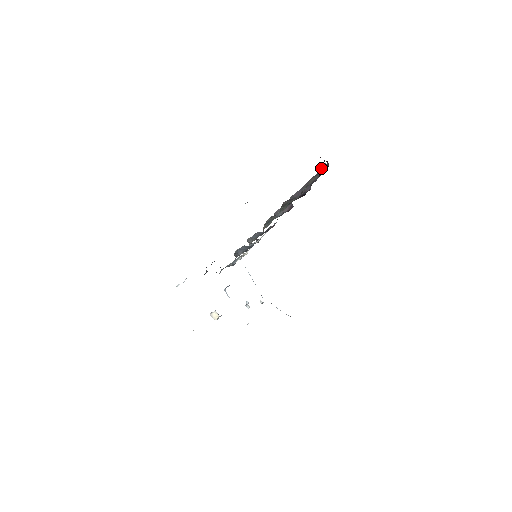
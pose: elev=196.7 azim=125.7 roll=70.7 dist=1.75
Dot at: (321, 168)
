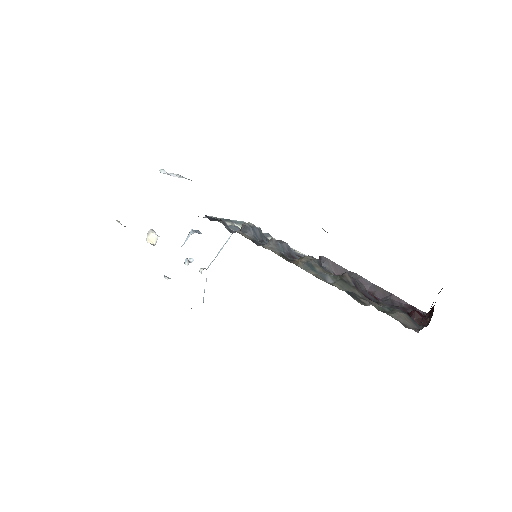
Dot at: (419, 314)
